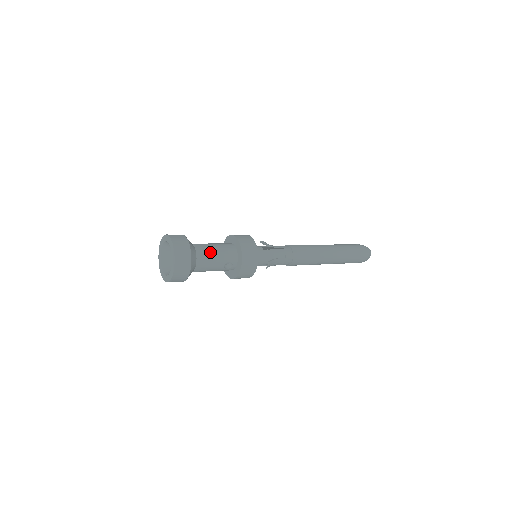
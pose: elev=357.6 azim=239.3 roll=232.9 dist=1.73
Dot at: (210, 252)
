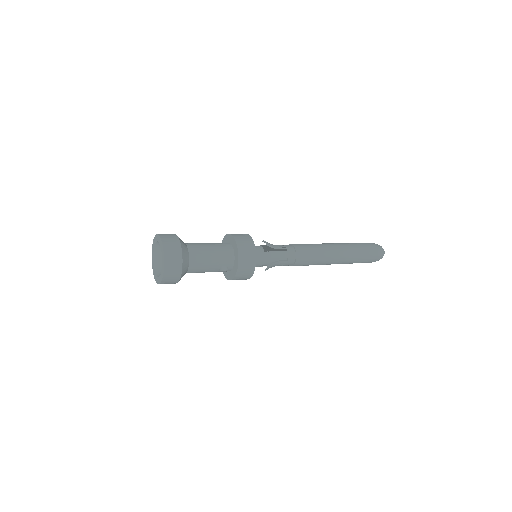
Dot at: (204, 256)
